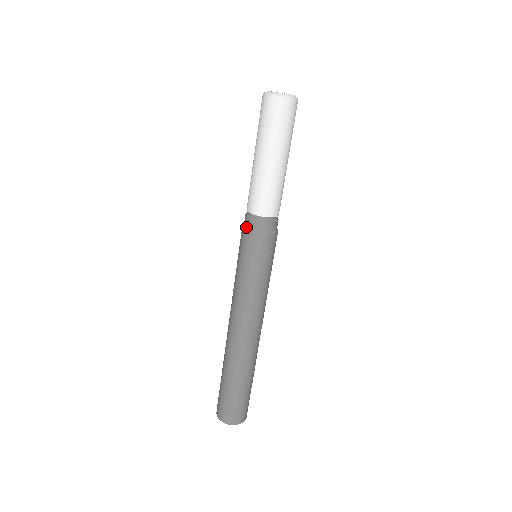
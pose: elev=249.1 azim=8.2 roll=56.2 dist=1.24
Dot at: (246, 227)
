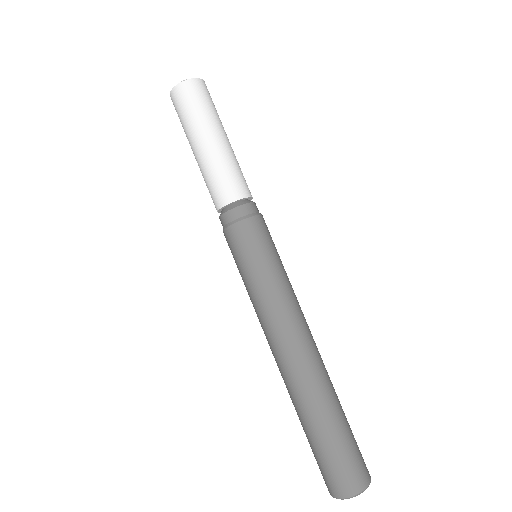
Dot at: (224, 227)
